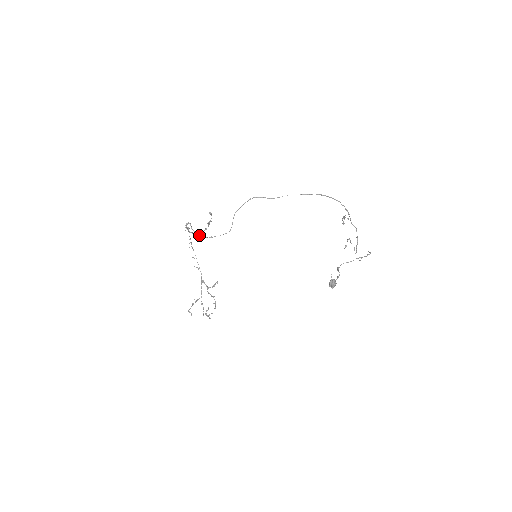
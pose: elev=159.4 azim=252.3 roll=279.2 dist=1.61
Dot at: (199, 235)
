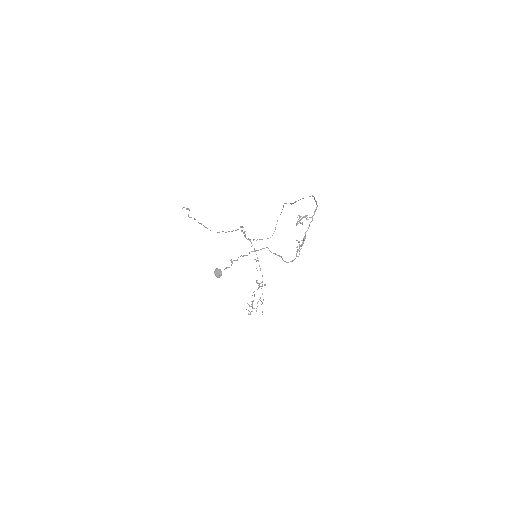
Dot at: occluded
